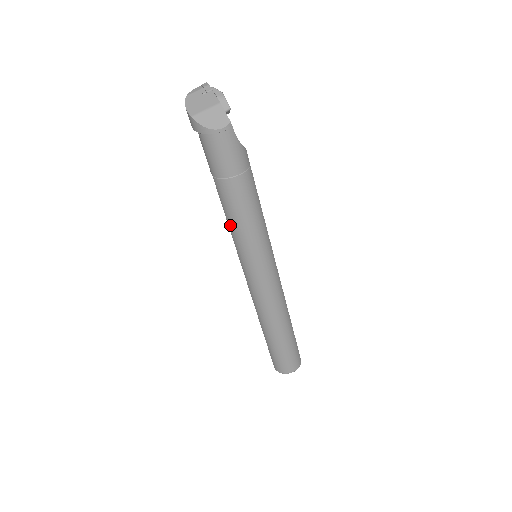
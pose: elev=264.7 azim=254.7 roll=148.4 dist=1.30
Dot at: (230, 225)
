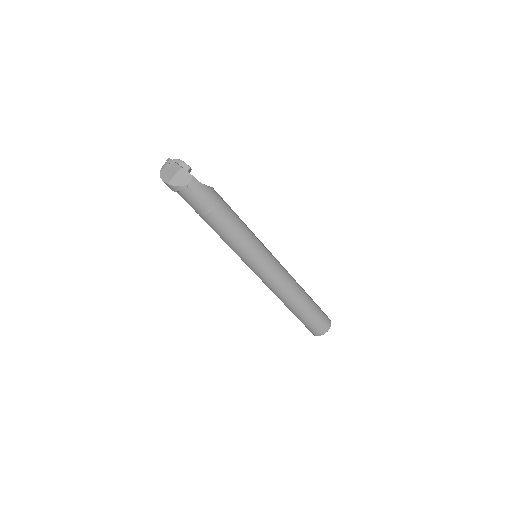
Dot at: (226, 242)
